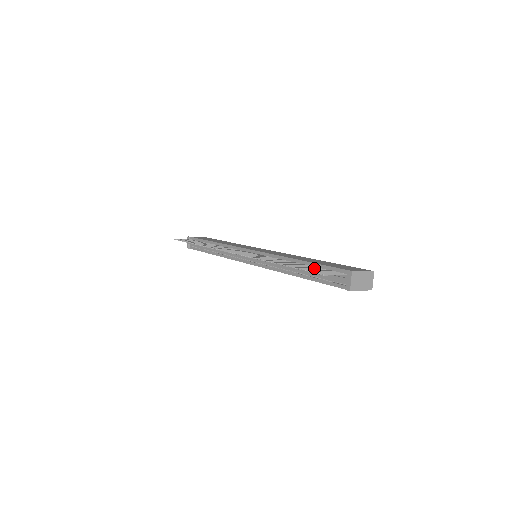
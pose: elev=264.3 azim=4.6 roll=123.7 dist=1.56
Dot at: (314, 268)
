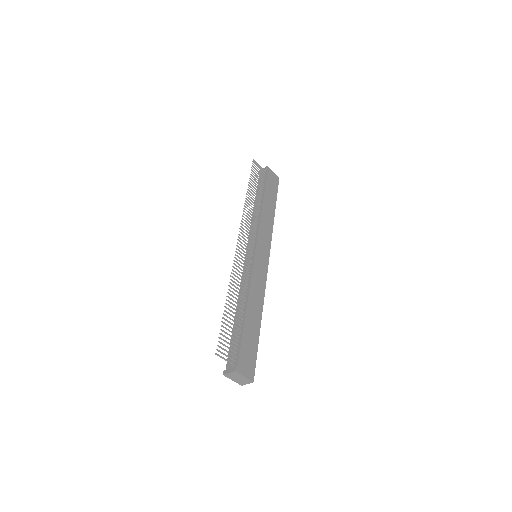
Dot at: (234, 333)
